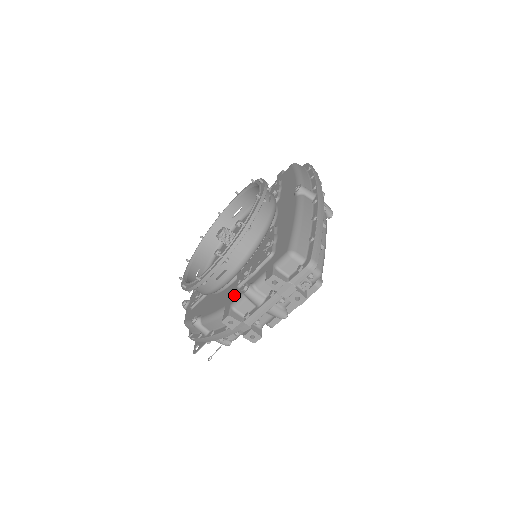
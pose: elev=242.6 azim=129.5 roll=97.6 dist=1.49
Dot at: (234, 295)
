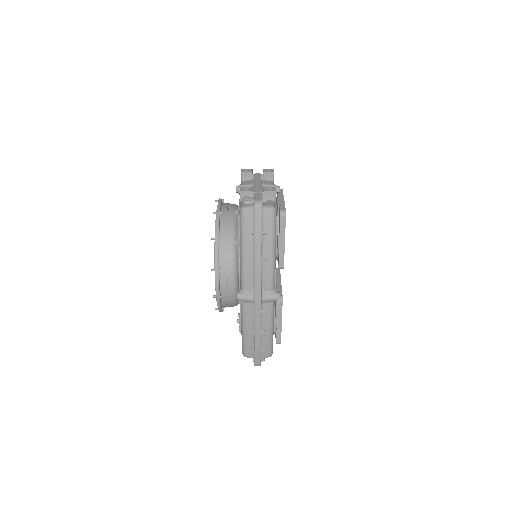
Dot at: occluded
